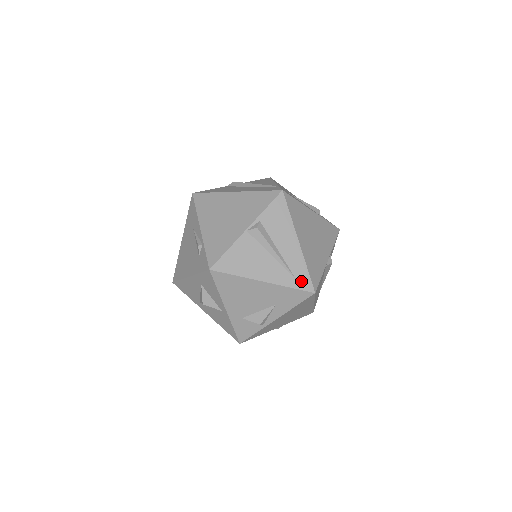
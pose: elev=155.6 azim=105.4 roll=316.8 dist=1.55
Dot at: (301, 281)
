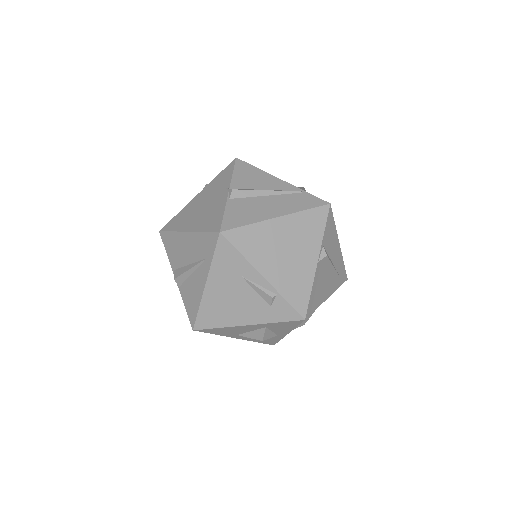
Dot at: (342, 277)
